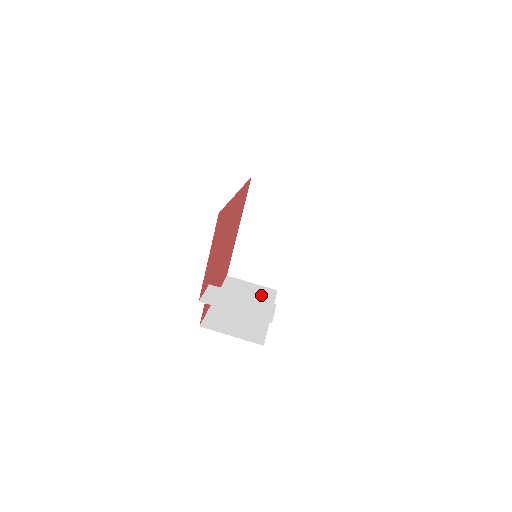
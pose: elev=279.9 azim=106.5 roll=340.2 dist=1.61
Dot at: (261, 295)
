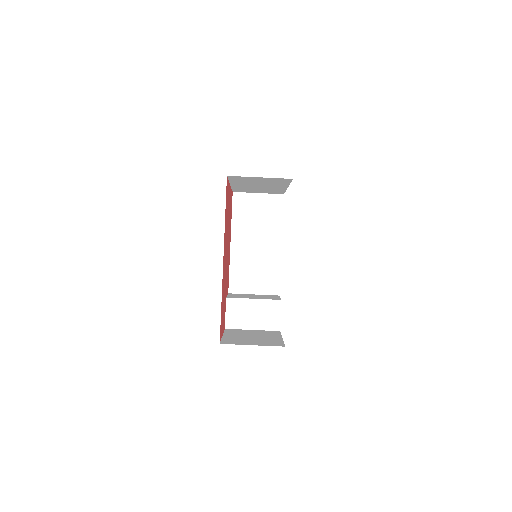
Dot at: (269, 214)
